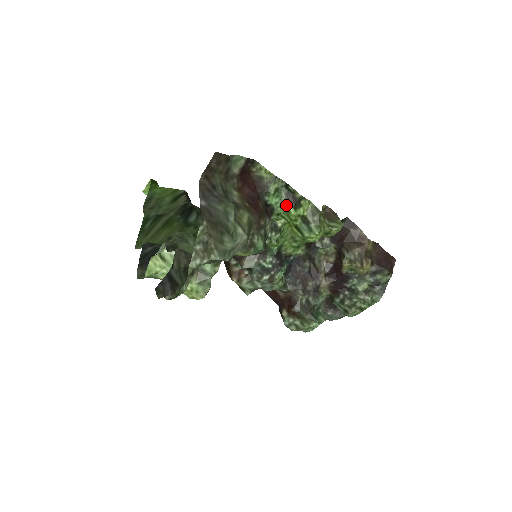
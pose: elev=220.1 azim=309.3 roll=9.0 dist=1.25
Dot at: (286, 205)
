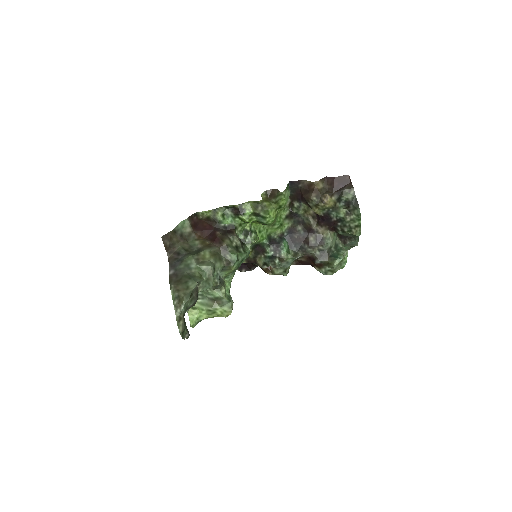
Dot at: (237, 217)
